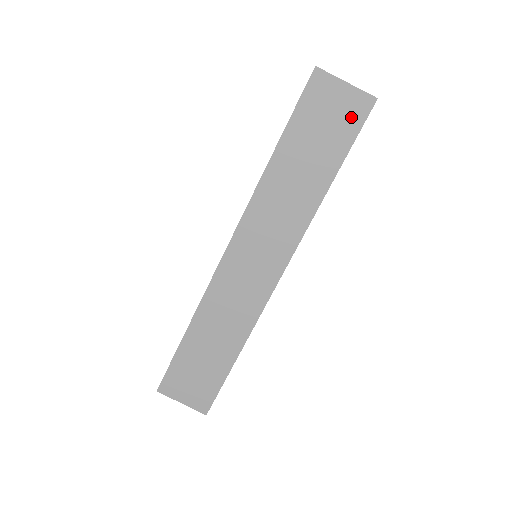
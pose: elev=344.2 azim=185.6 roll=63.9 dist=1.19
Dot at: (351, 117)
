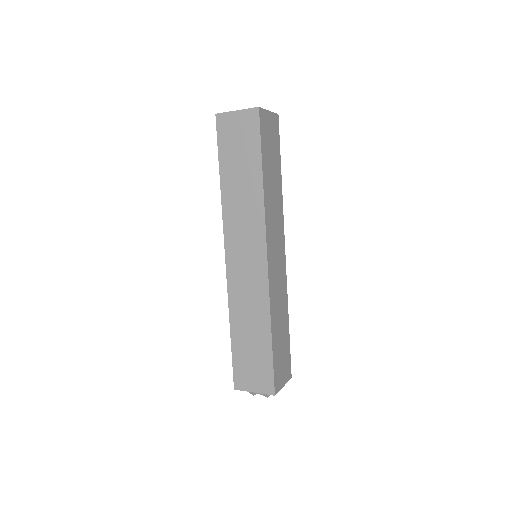
Dot at: (250, 128)
